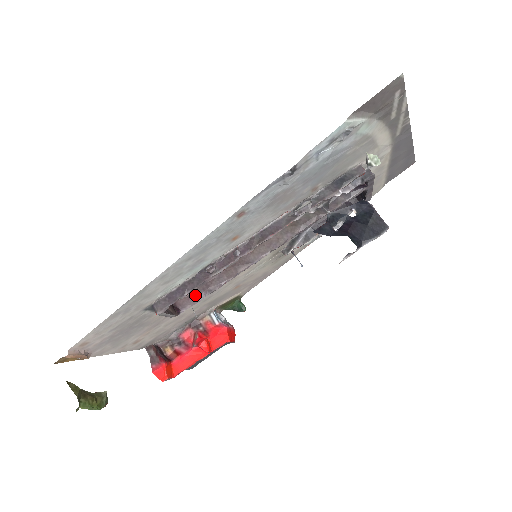
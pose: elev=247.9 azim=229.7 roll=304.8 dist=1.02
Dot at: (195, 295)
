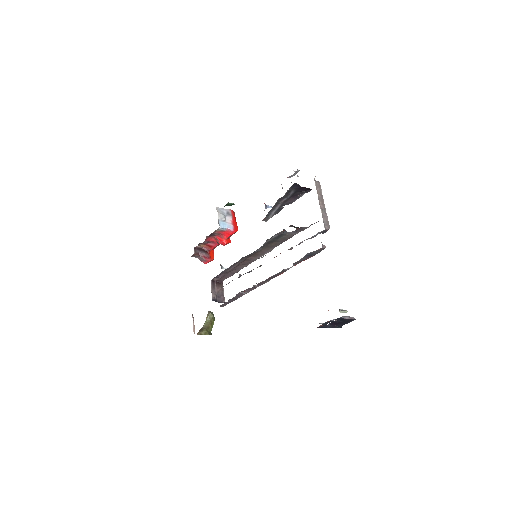
Dot at: (228, 276)
